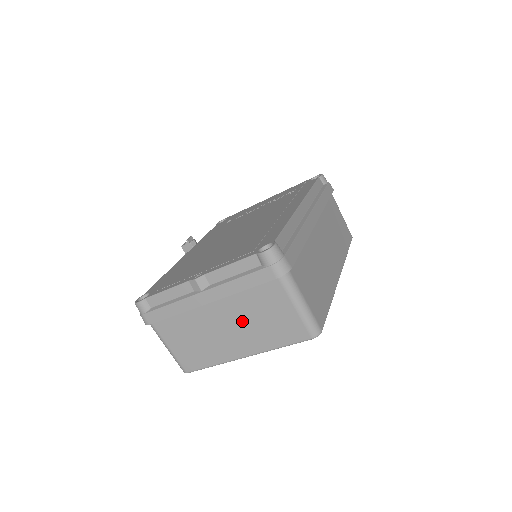
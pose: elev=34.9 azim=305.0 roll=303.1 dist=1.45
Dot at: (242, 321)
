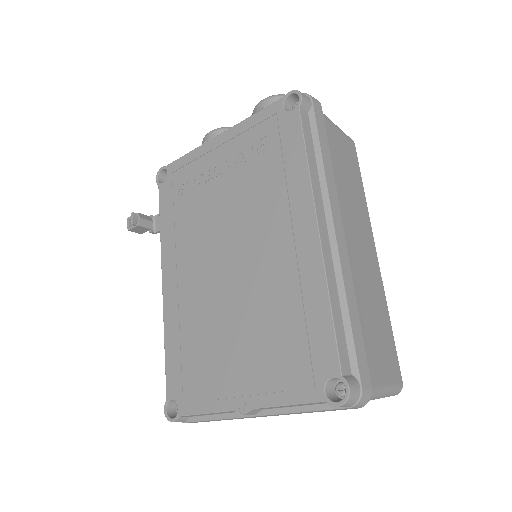
Dot at: occluded
